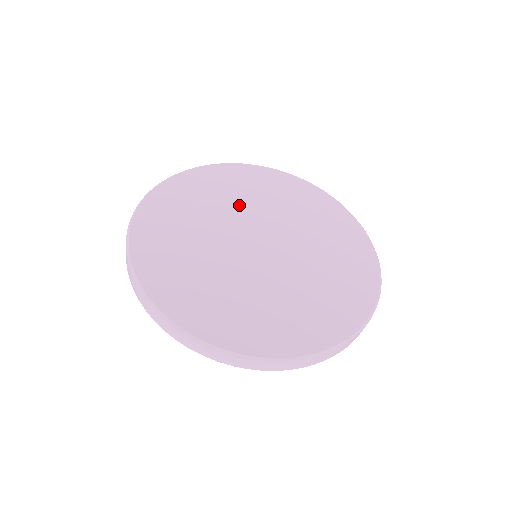
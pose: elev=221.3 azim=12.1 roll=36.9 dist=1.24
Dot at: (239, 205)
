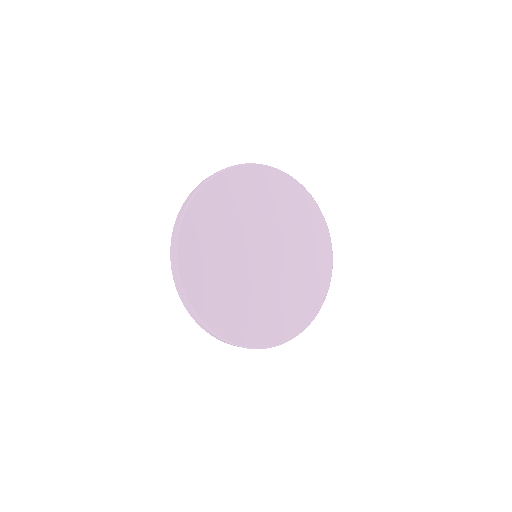
Dot at: (262, 215)
